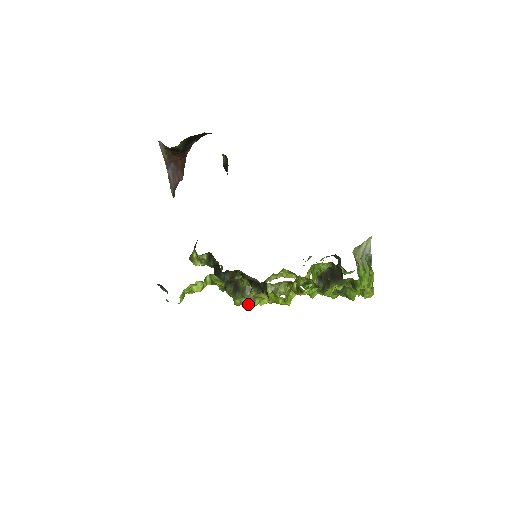
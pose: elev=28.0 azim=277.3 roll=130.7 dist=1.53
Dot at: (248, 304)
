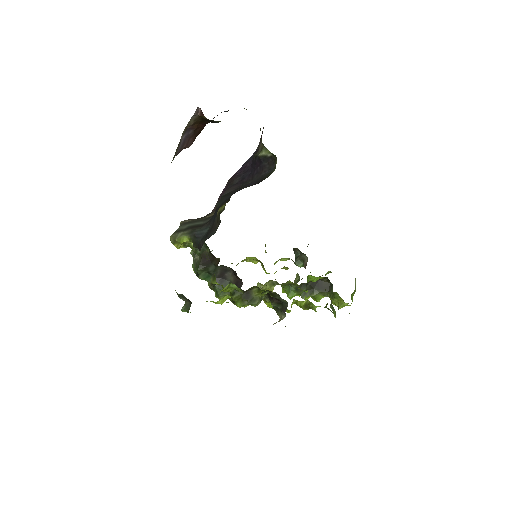
Dot at: occluded
